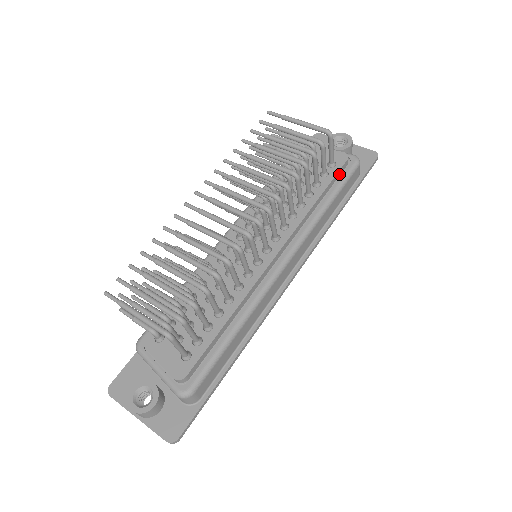
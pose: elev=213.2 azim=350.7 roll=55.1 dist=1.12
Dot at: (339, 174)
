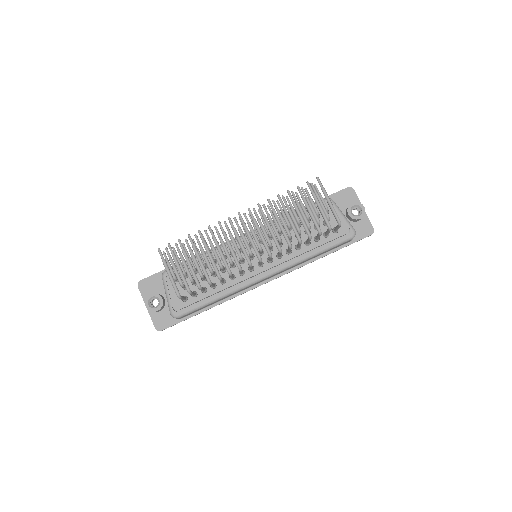
Dot at: (335, 239)
